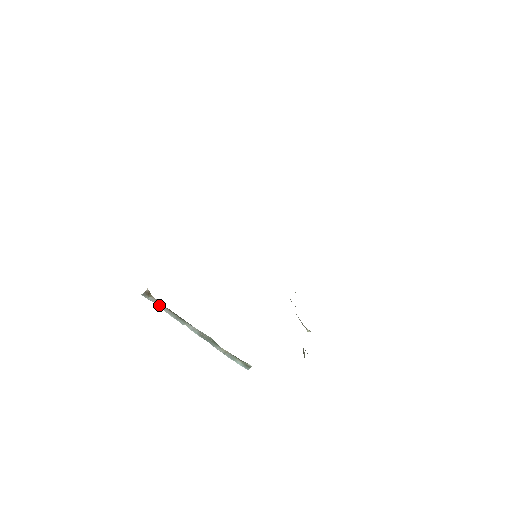
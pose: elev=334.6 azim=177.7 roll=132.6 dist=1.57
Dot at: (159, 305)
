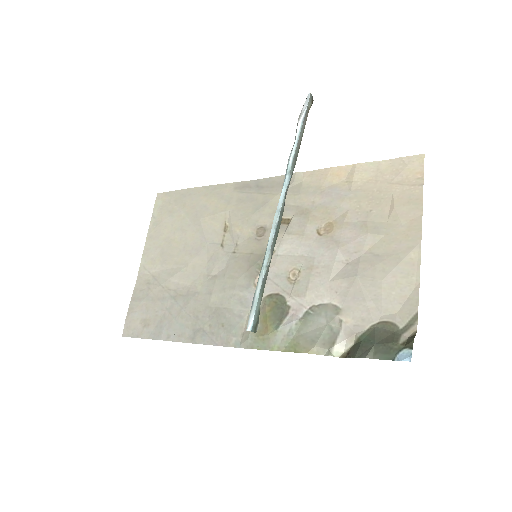
Dot at: (303, 124)
